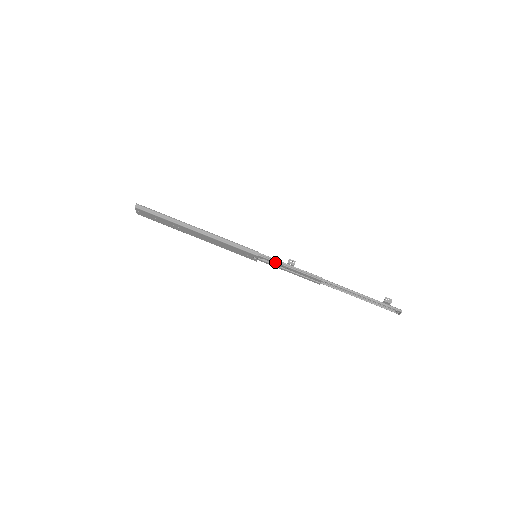
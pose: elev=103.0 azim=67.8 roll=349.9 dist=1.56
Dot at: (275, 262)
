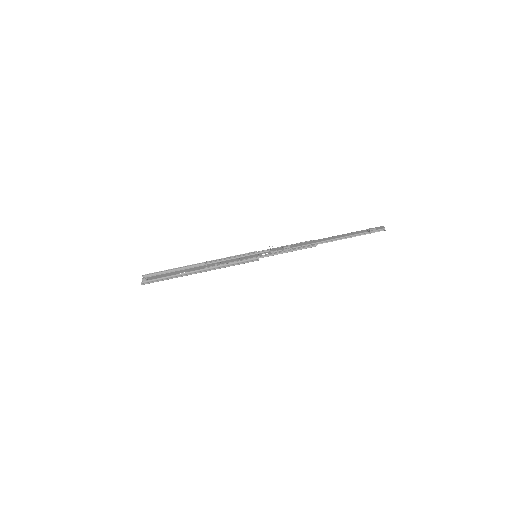
Dot at: occluded
